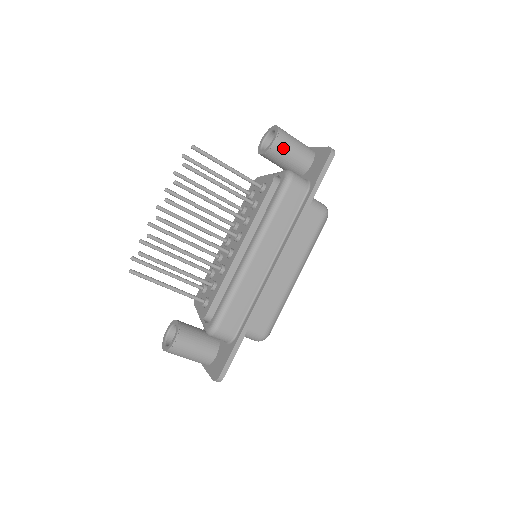
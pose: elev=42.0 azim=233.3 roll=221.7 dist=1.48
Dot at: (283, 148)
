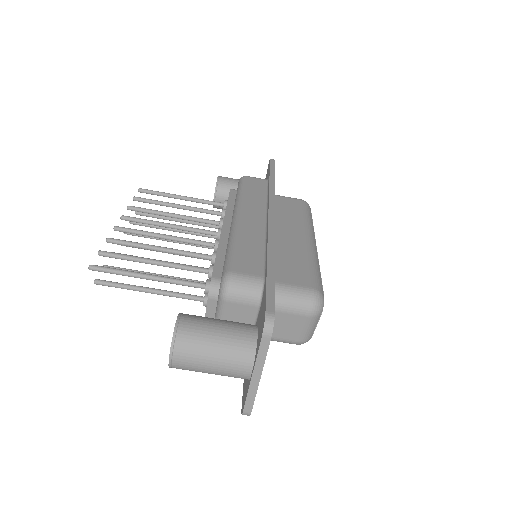
Dot at: (229, 181)
